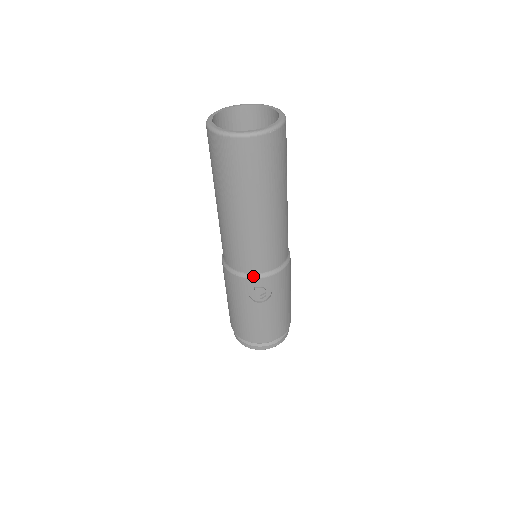
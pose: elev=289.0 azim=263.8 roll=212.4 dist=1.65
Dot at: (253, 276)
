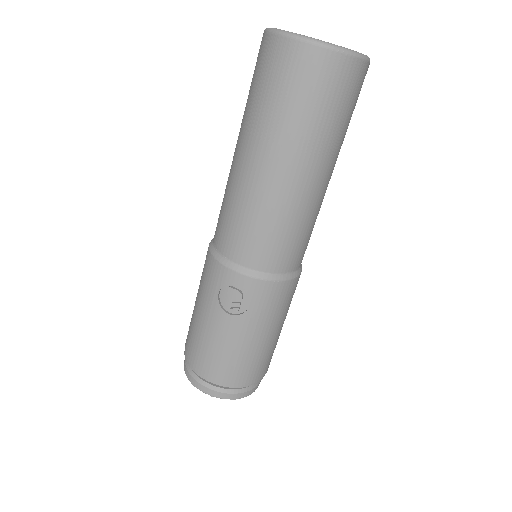
Dot at: (234, 266)
